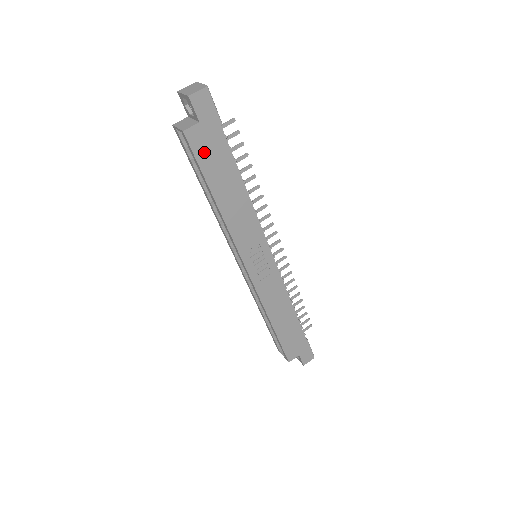
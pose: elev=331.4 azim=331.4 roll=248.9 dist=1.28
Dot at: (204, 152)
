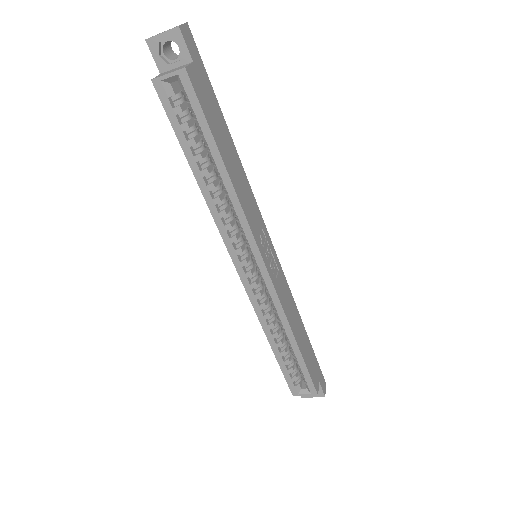
Dot at: (204, 101)
